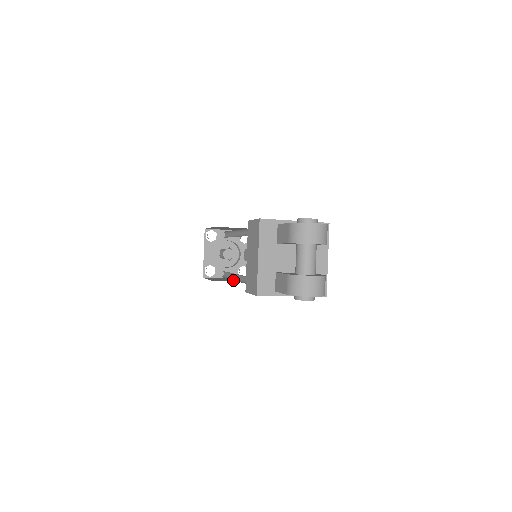
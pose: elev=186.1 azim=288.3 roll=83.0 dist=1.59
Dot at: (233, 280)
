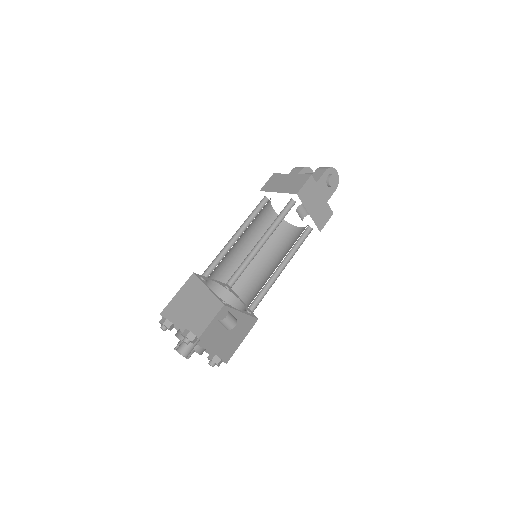
Dot at: occluded
